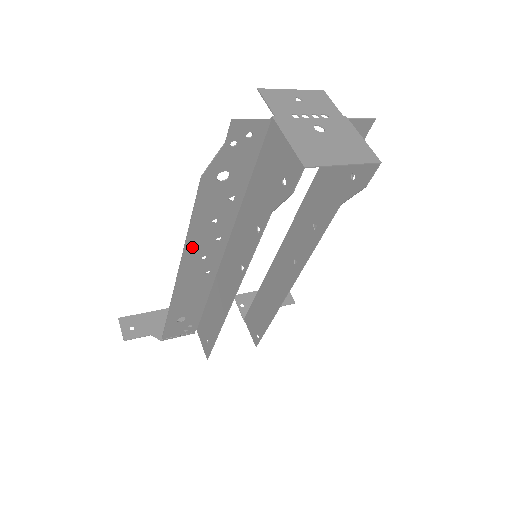
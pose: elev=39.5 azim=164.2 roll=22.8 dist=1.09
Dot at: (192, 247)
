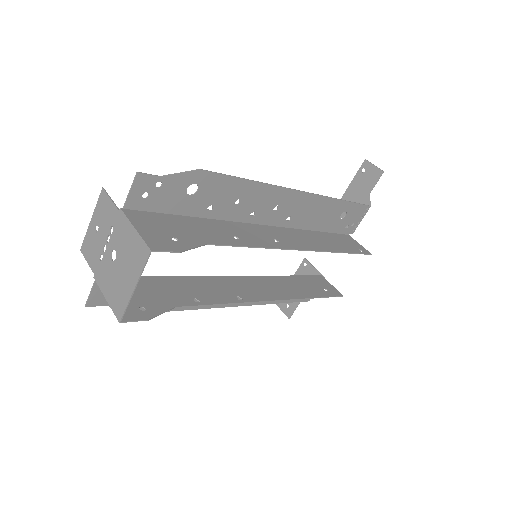
Dot at: occluded
